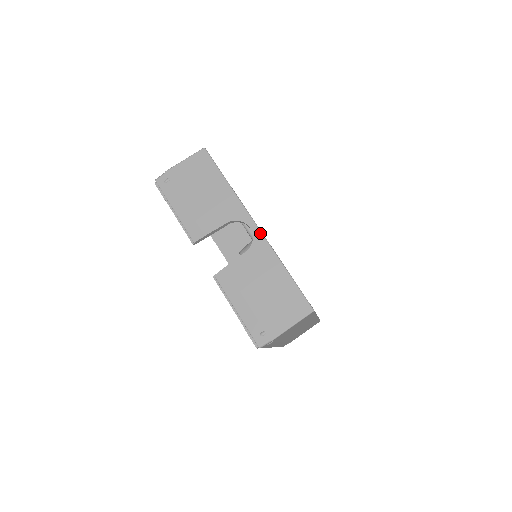
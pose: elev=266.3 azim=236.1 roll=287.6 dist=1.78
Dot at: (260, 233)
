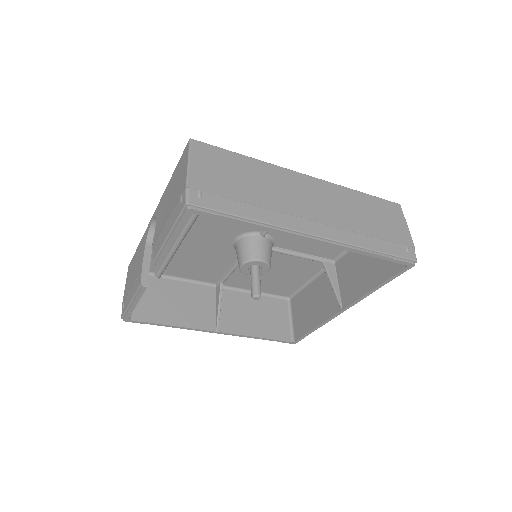
Dot at: (156, 209)
